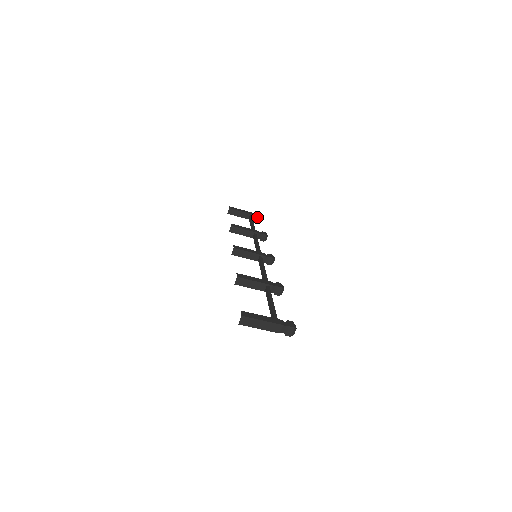
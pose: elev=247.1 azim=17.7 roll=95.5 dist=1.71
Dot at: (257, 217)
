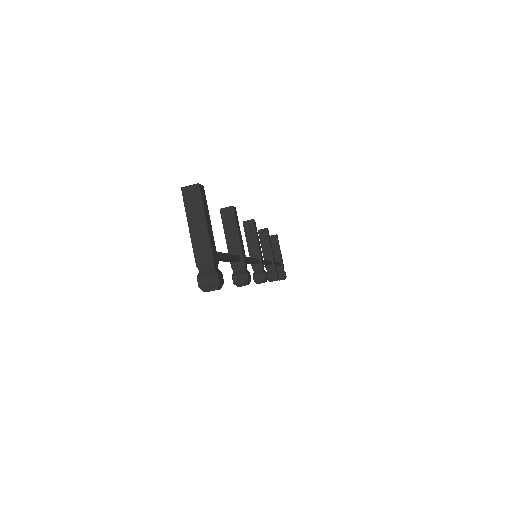
Dot at: (283, 273)
